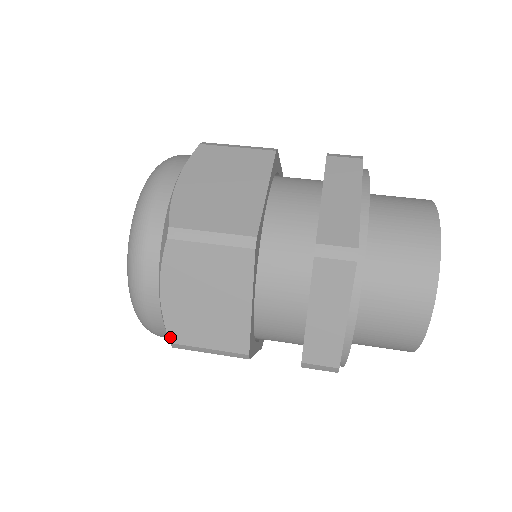
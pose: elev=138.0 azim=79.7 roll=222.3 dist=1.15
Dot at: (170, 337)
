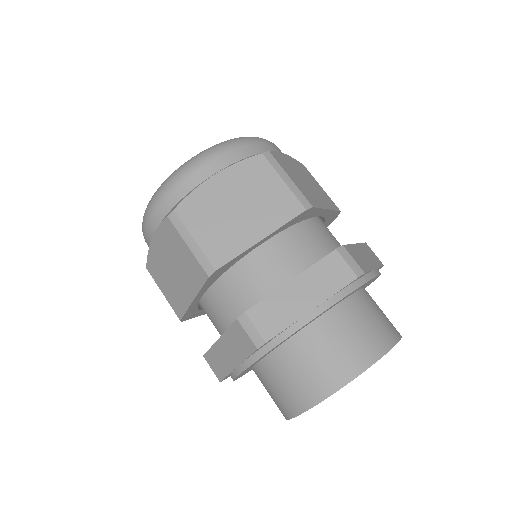
Dot at: occluded
